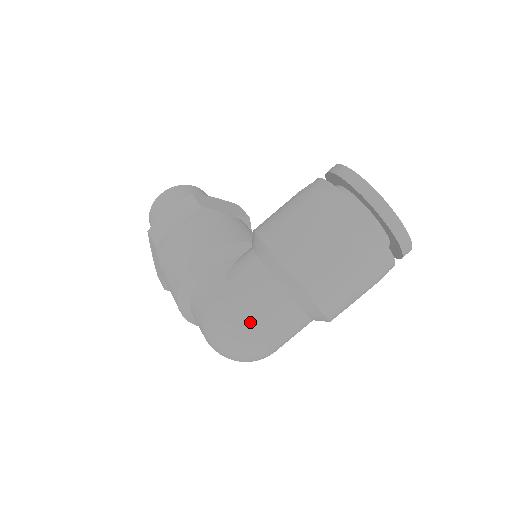
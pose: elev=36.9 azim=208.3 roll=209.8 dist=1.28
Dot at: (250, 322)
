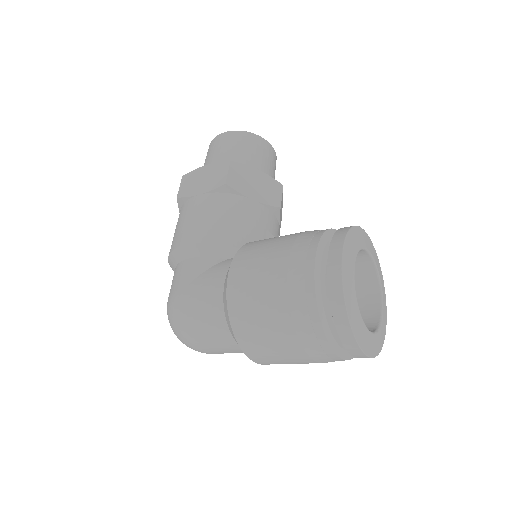
Dot at: (191, 330)
